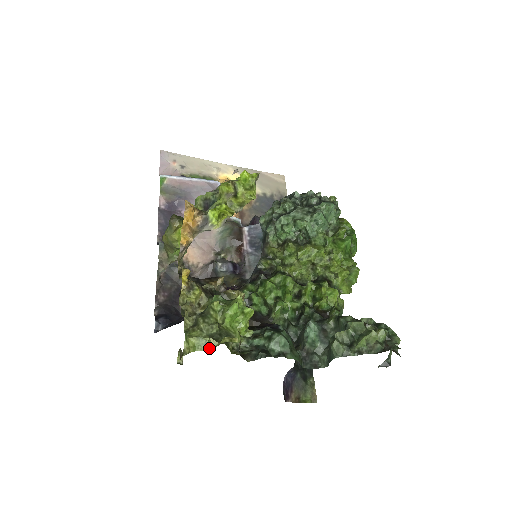
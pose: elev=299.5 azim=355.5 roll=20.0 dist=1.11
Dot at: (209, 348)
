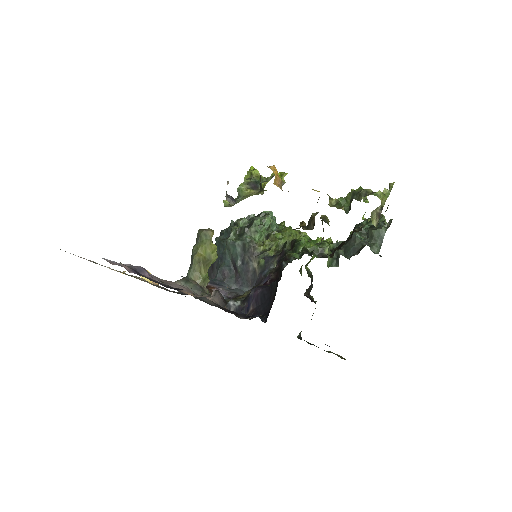
Dot at: (389, 194)
